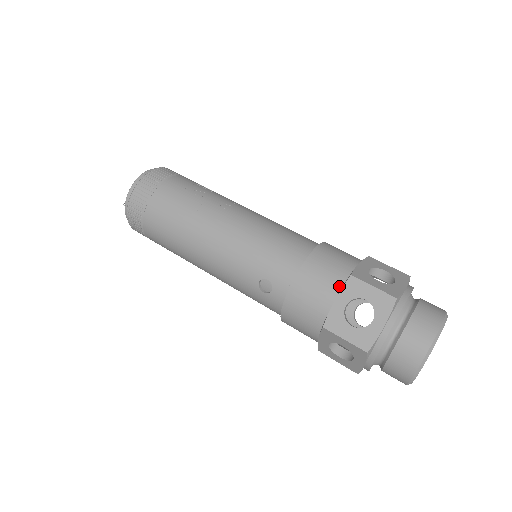
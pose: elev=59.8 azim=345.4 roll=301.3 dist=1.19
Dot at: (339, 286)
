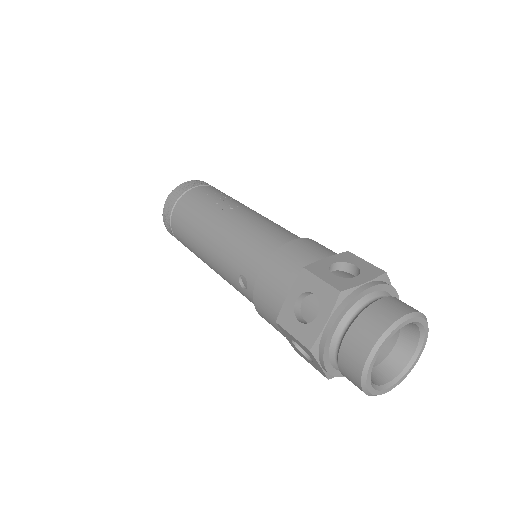
Dot at: (294, 280)
